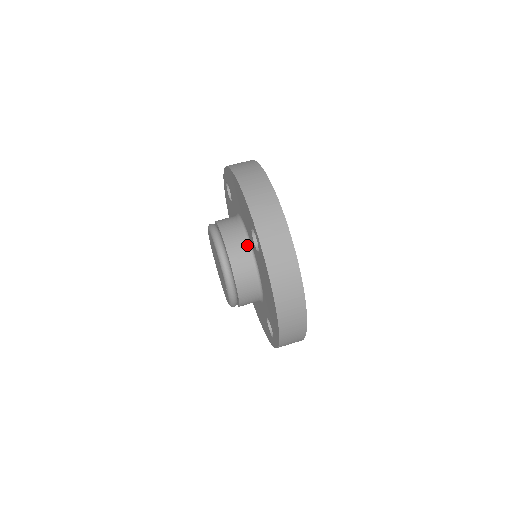
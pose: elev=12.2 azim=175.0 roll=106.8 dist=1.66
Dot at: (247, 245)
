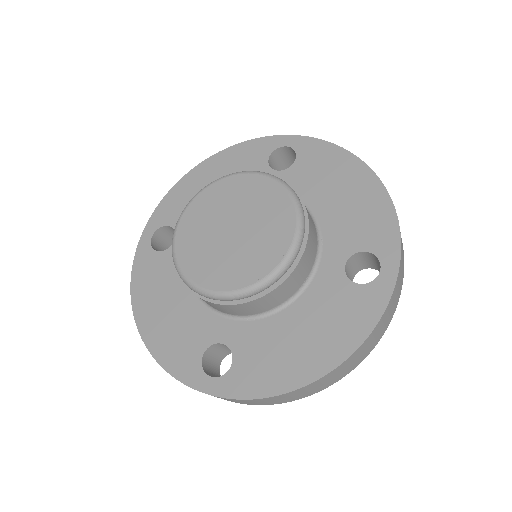
Dot at: (316, 252)
